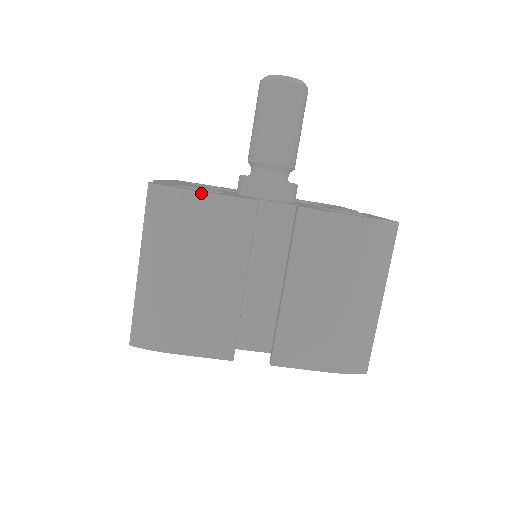
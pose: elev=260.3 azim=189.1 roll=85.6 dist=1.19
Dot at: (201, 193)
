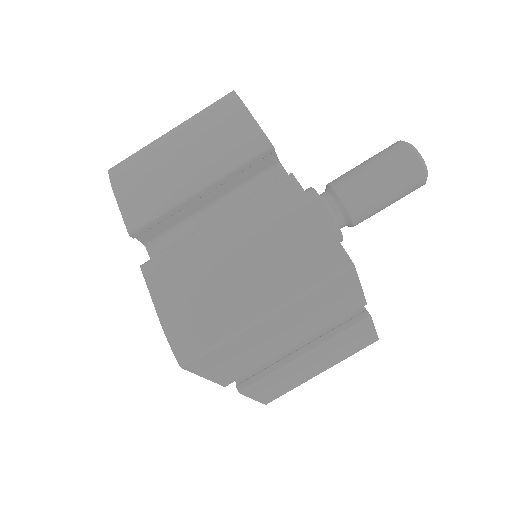
Dot at: (248, 112)
